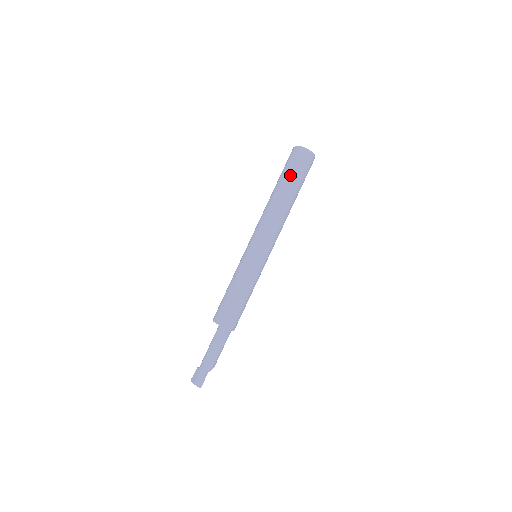
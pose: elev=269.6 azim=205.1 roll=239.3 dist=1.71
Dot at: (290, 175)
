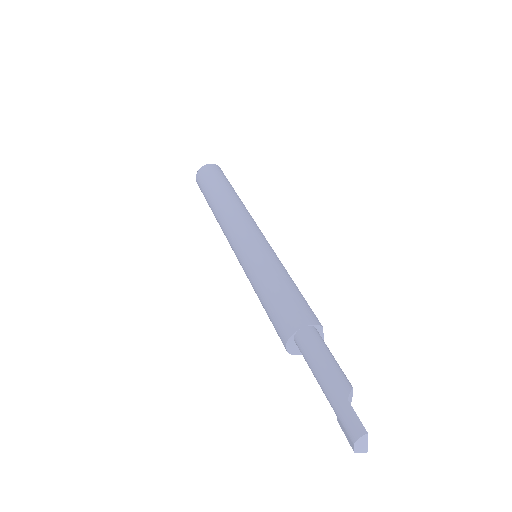
Dot at: (206, 188)
